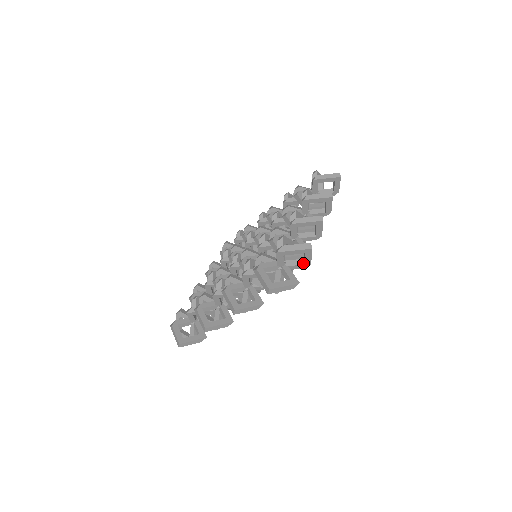
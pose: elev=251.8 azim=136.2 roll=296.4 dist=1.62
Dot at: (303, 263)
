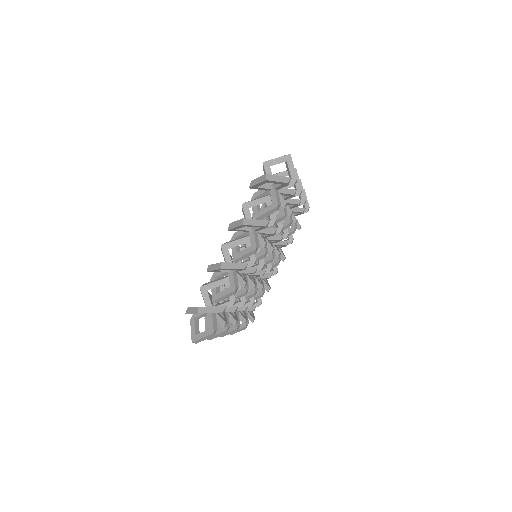
Dot at: occluded
